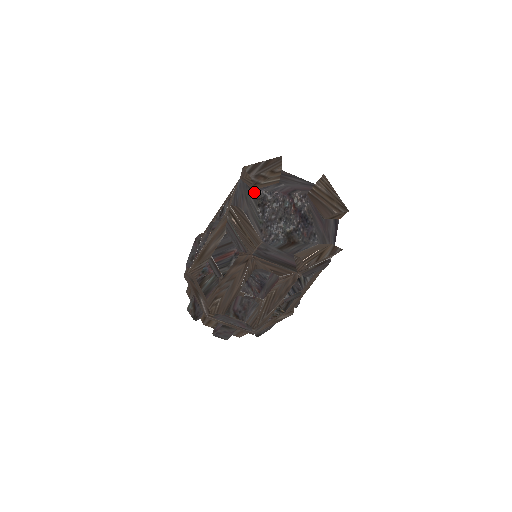
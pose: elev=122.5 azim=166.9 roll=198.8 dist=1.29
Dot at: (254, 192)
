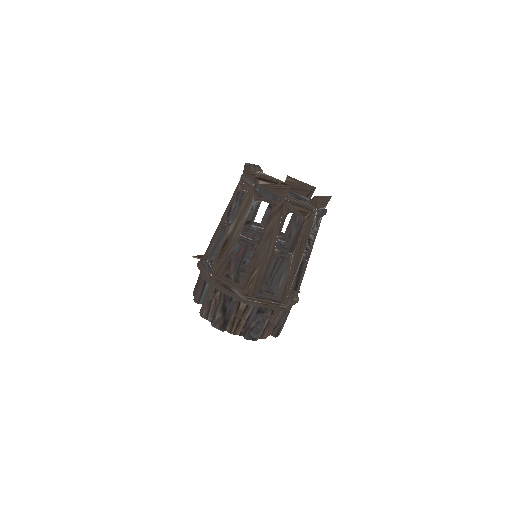
Dot at: occluded
